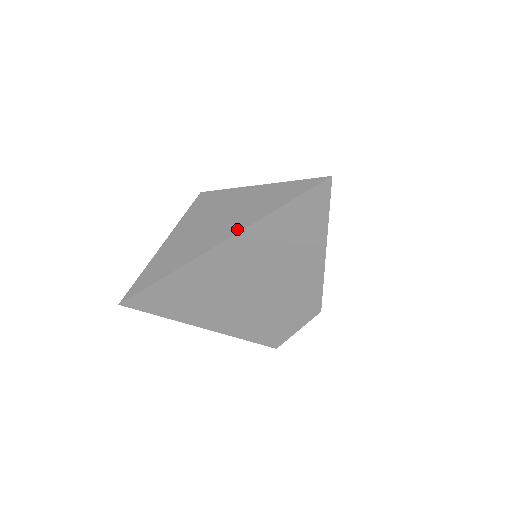
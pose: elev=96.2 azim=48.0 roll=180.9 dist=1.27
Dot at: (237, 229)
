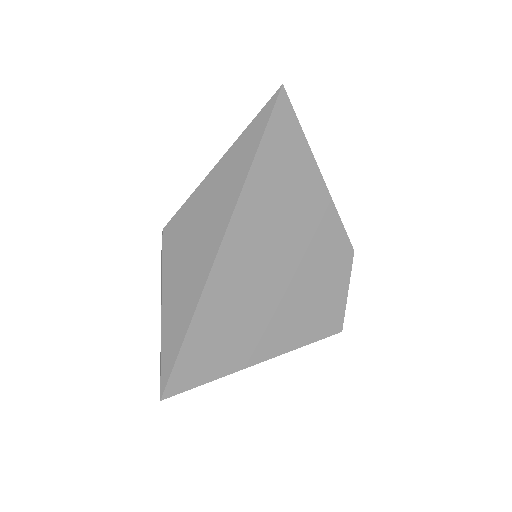
Dot at: (232, 204)
